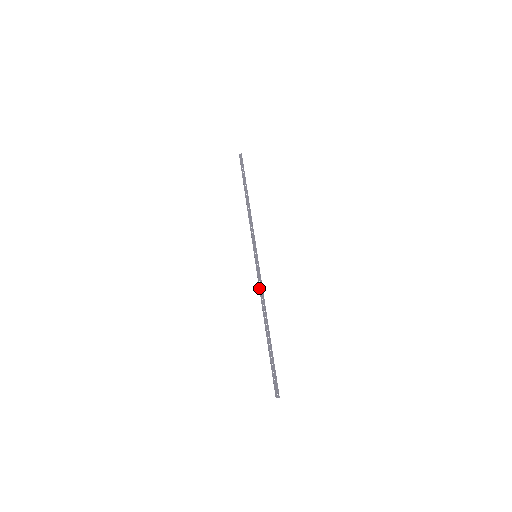
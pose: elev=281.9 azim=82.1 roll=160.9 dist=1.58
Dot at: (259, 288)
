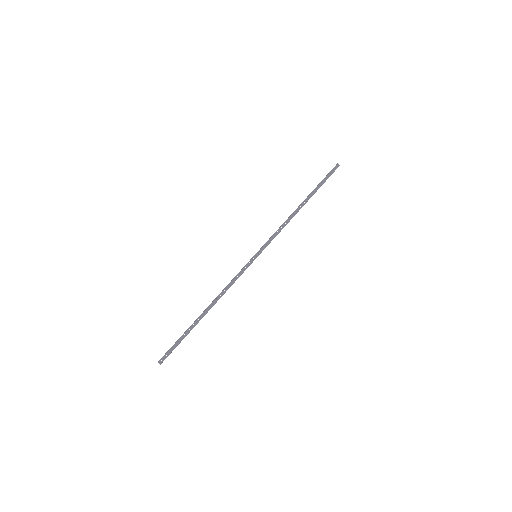
Dot at: (231, 281)
